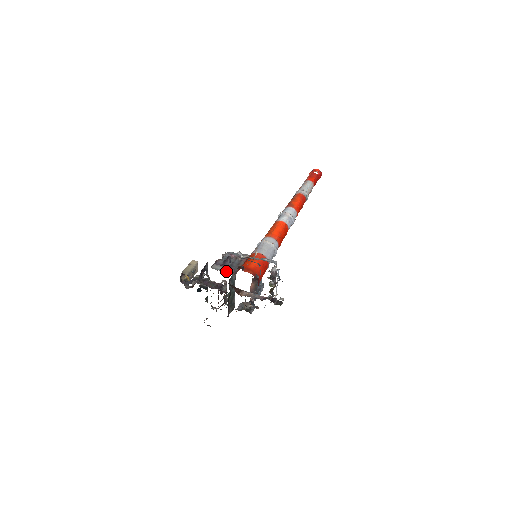
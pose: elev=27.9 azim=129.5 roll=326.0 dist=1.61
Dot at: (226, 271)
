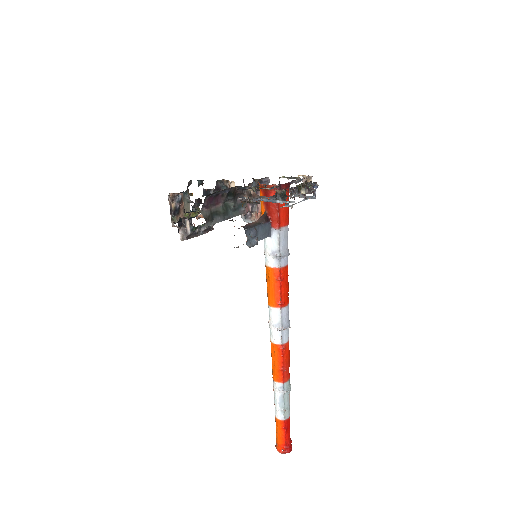
Dot at: (257, 181)
